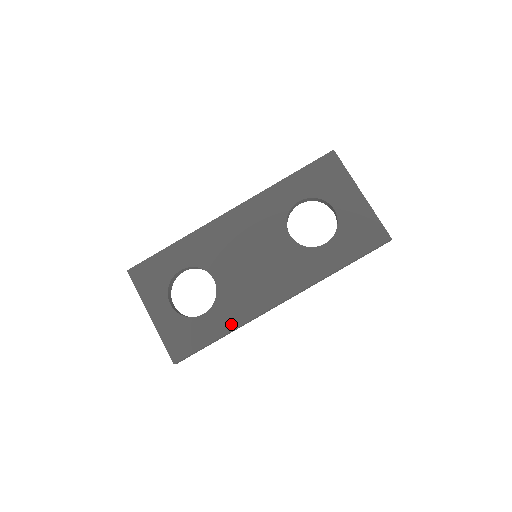
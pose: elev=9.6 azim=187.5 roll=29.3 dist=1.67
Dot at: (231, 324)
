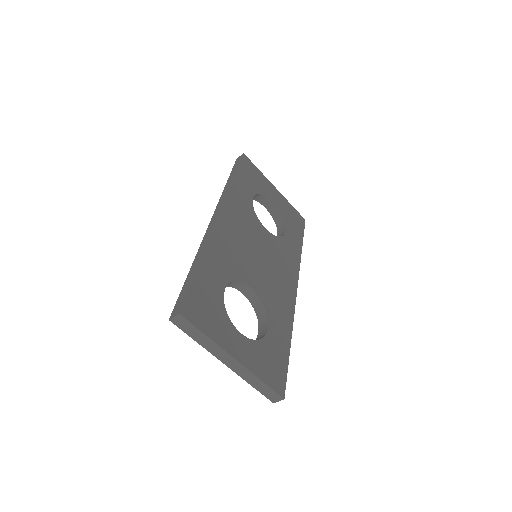
Dot at: (288, 327)
